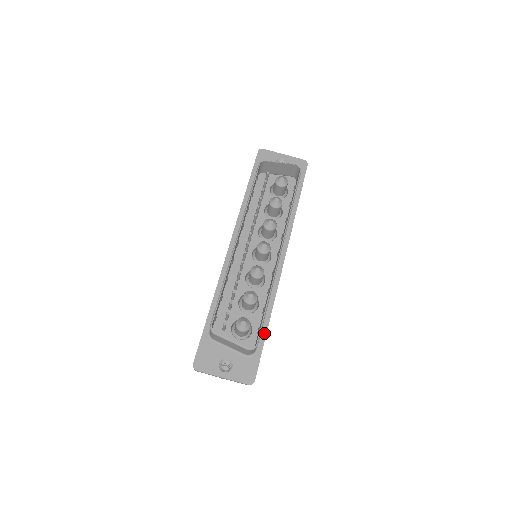
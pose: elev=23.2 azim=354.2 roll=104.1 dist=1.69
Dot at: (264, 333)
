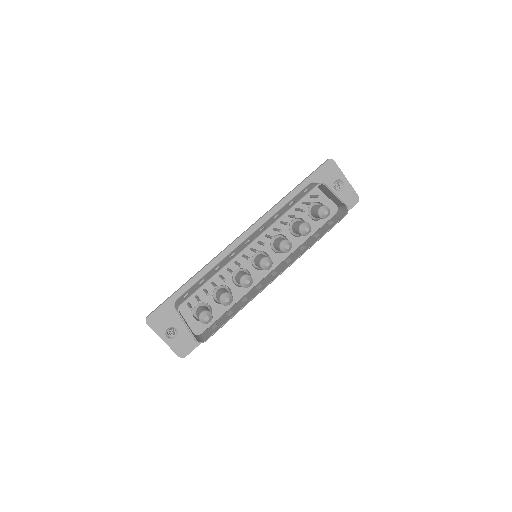
Dot at: occluded
